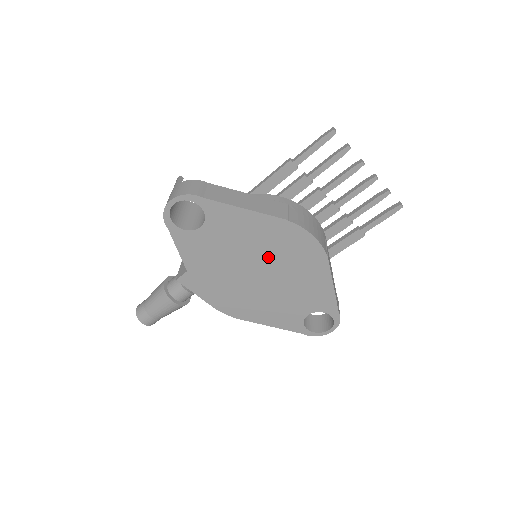
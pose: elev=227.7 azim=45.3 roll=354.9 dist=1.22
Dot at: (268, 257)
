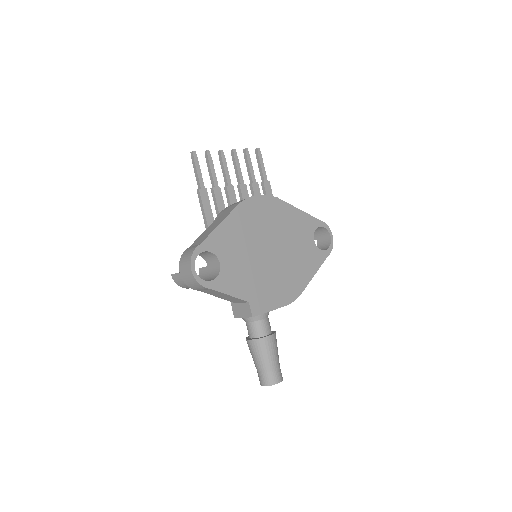
Dot at: (261, 235)
